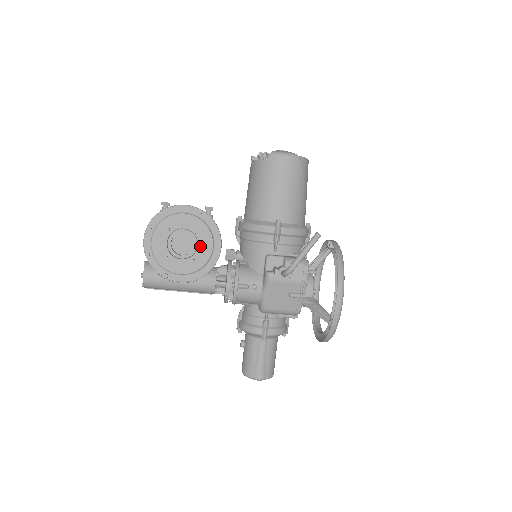
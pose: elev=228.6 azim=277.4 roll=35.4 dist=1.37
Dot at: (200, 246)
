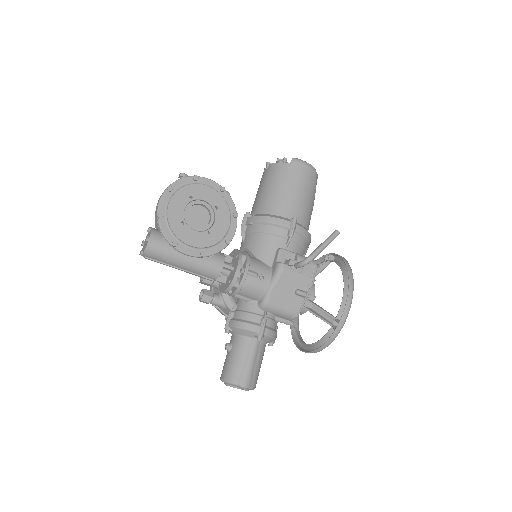
Dot at: (217, 222)
